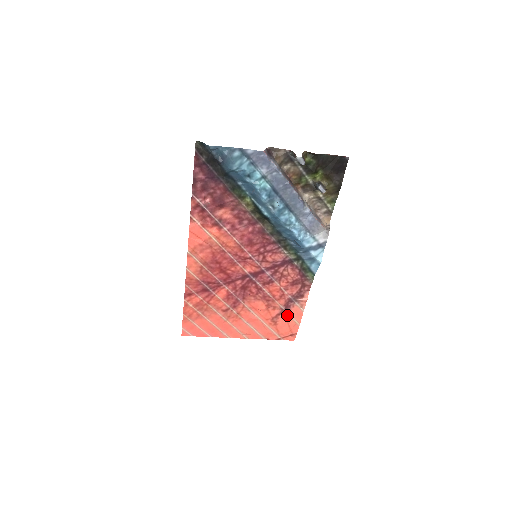
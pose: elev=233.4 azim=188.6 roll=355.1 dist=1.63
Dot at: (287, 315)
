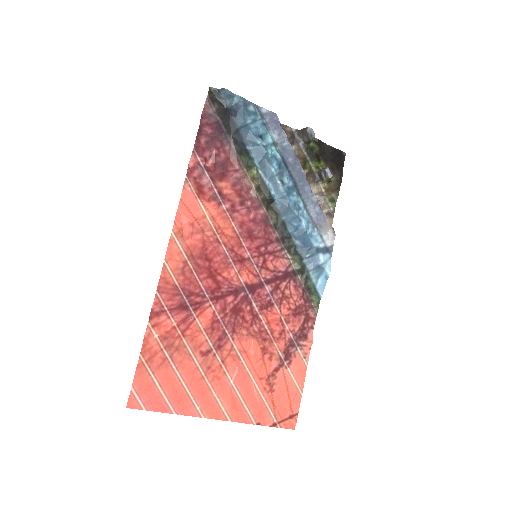
Dot at: (287, 372)
